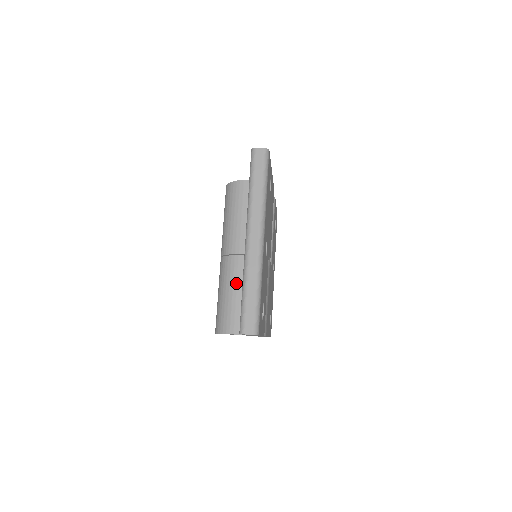
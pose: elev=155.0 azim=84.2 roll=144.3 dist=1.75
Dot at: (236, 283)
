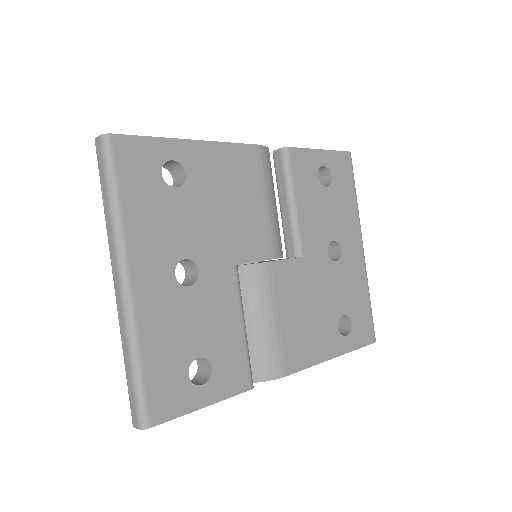
Dot at: occluded
